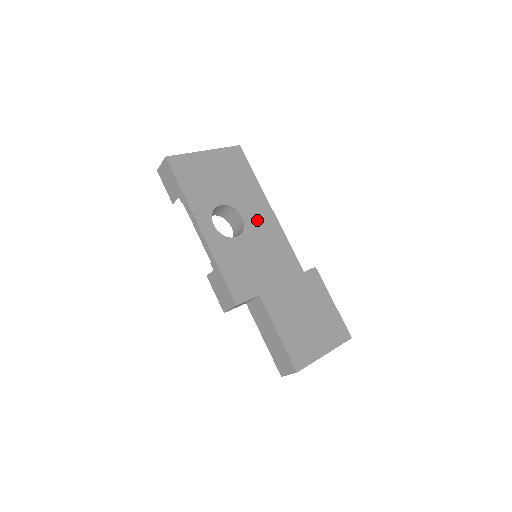
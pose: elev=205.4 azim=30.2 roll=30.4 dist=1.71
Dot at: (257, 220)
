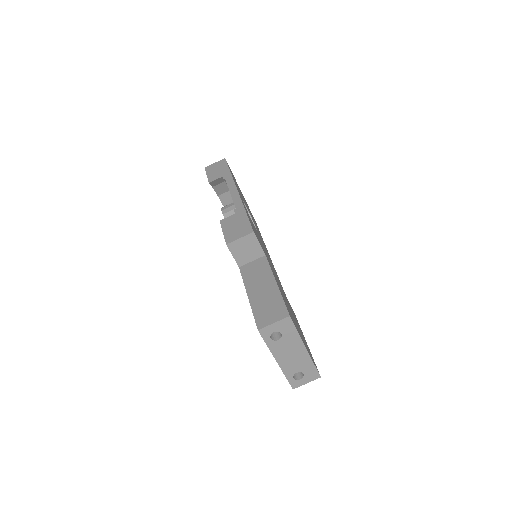
Dot at: (263, 243)
